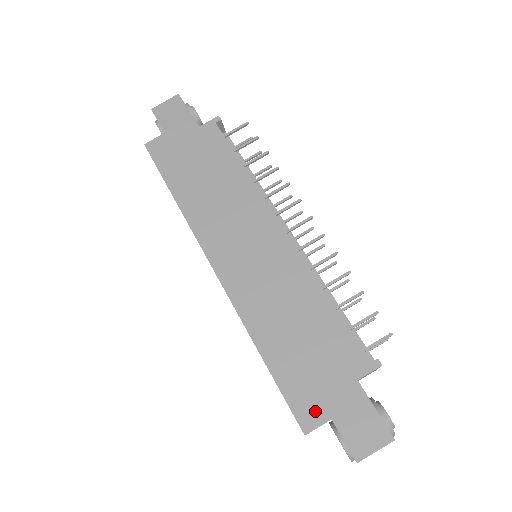
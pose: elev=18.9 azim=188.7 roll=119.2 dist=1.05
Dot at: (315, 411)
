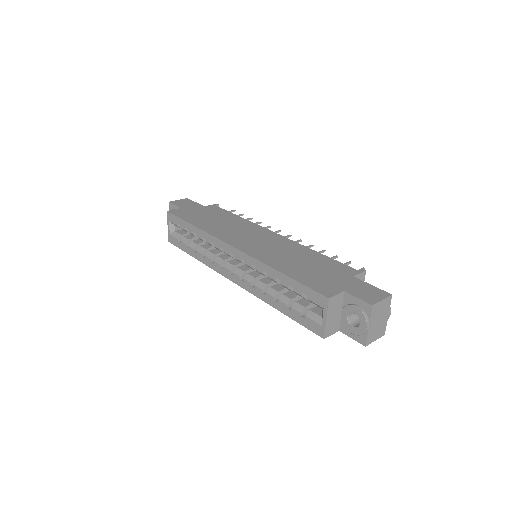
Dot at: (331, 289)
